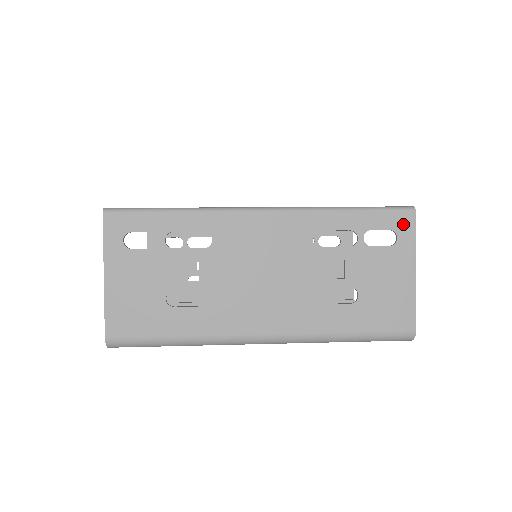
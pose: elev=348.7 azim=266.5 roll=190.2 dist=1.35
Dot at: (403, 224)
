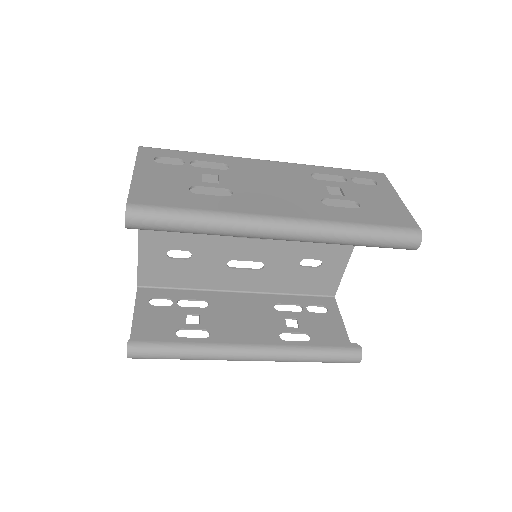
Dot at: (378, 178)
